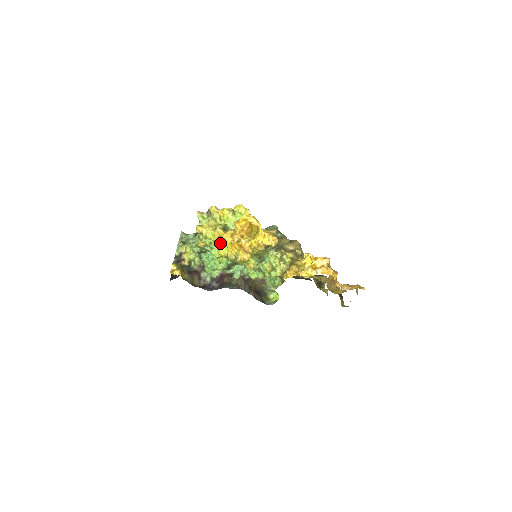
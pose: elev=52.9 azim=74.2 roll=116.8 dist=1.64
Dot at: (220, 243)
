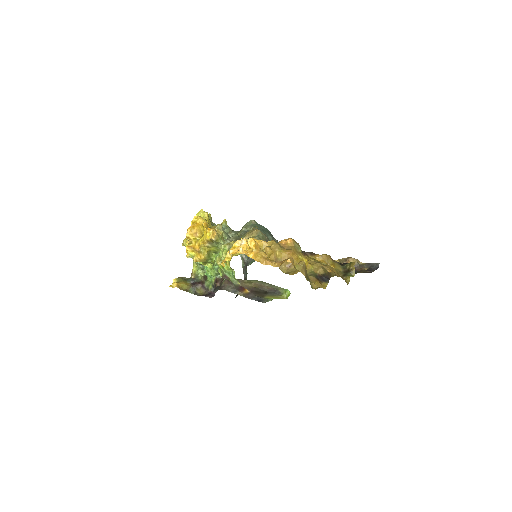
Dot at: occluded
